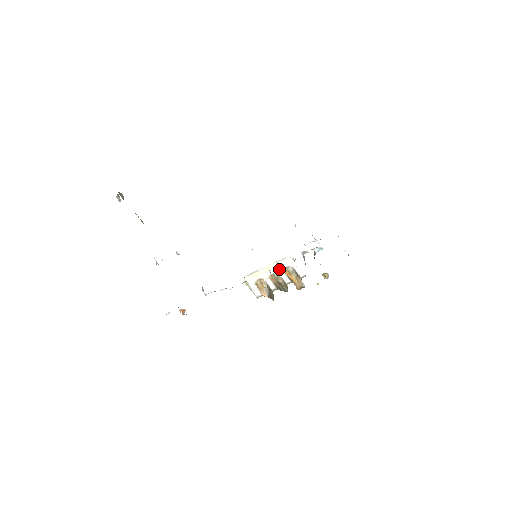
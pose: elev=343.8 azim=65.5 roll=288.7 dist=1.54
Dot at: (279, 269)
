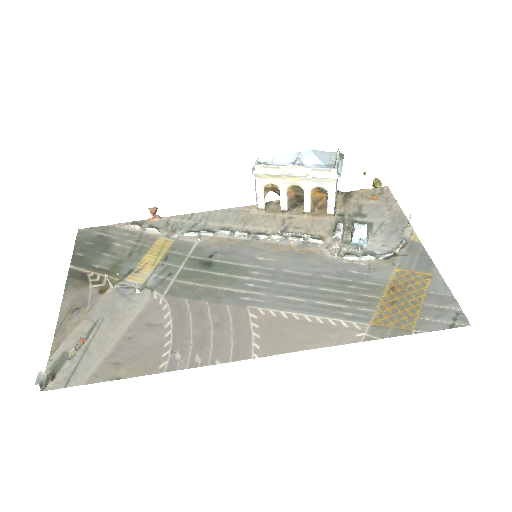
Dot at: (307, 186)
